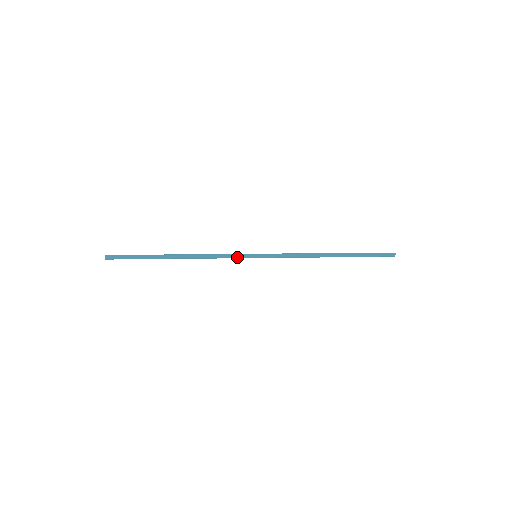
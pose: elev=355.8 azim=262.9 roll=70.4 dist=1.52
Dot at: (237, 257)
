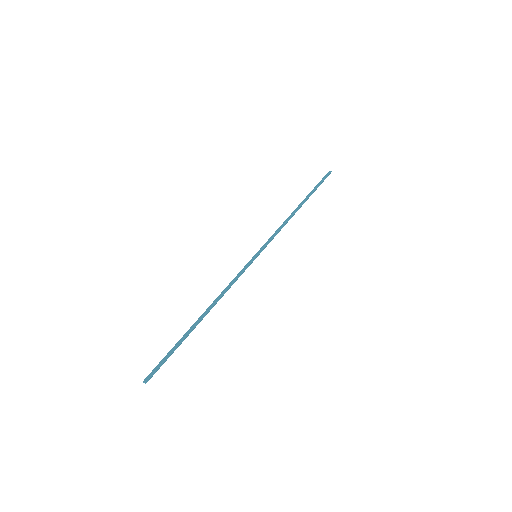
Dot at: (244, 270)
